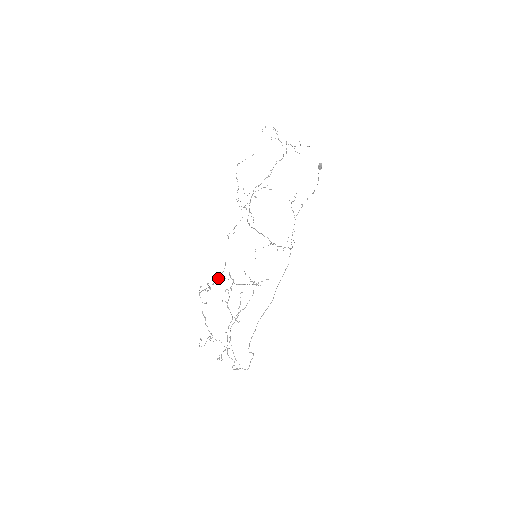
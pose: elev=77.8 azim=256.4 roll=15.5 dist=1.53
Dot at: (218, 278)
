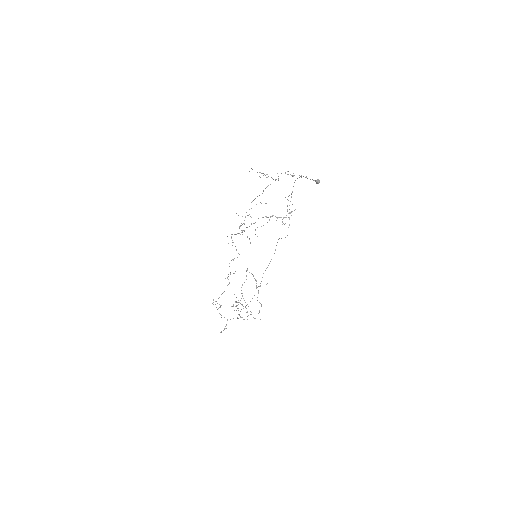
Dot at: occluded
